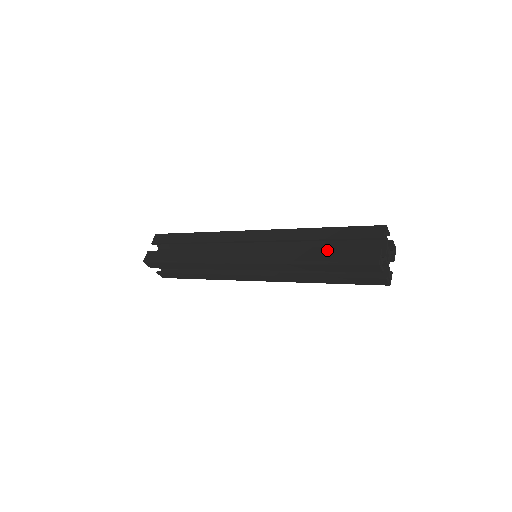
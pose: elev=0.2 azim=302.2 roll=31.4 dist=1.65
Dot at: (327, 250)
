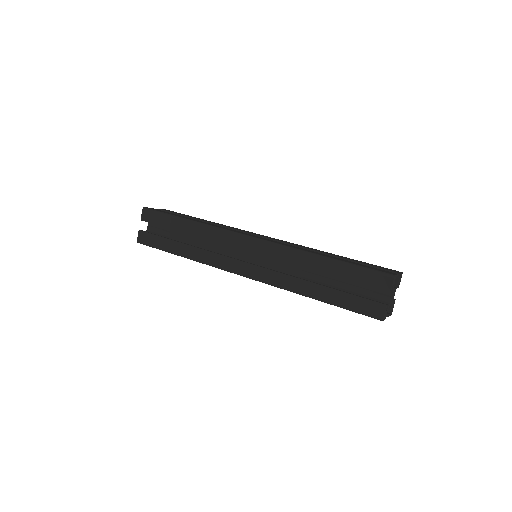
Dot at: (331, 289)
